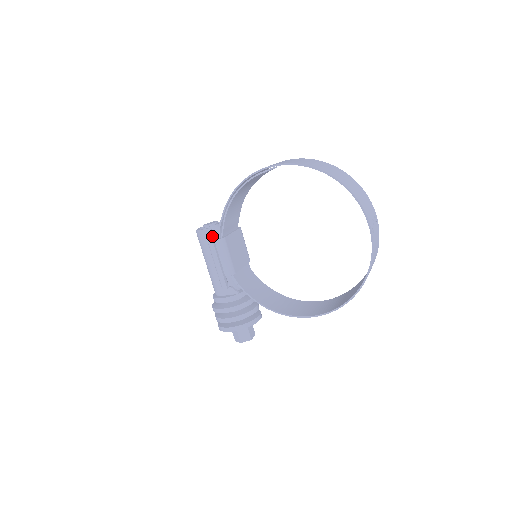
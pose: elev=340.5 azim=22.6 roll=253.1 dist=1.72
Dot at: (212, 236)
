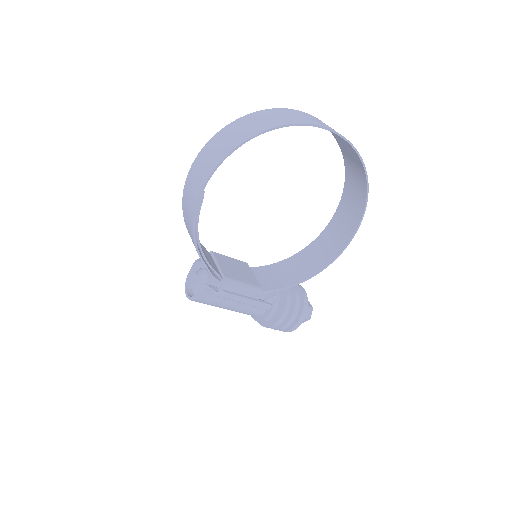
Dot at: (214, 288)
